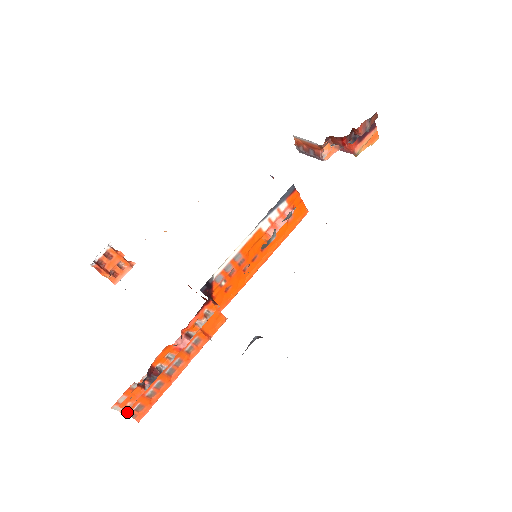
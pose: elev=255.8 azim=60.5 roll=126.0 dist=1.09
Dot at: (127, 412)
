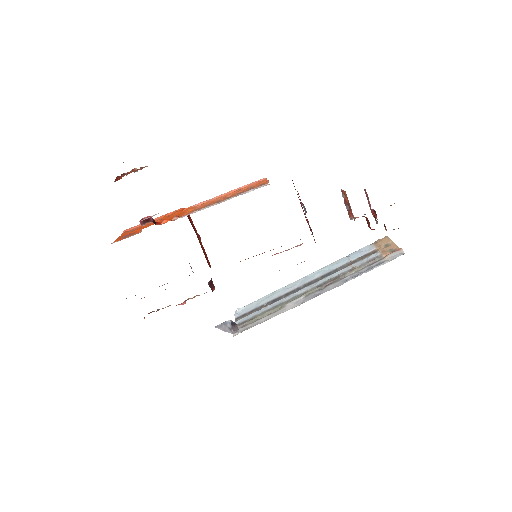
Dot at: occluded
